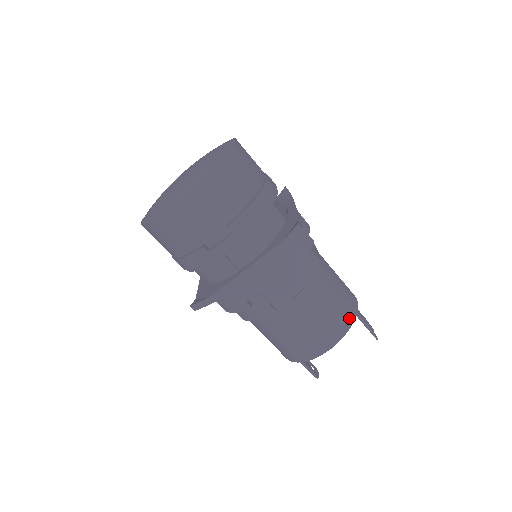
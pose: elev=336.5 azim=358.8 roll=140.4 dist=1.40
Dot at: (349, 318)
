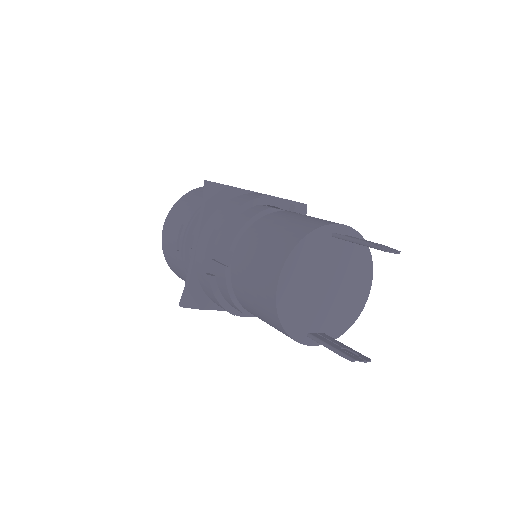
Dot at: (300, 233)
